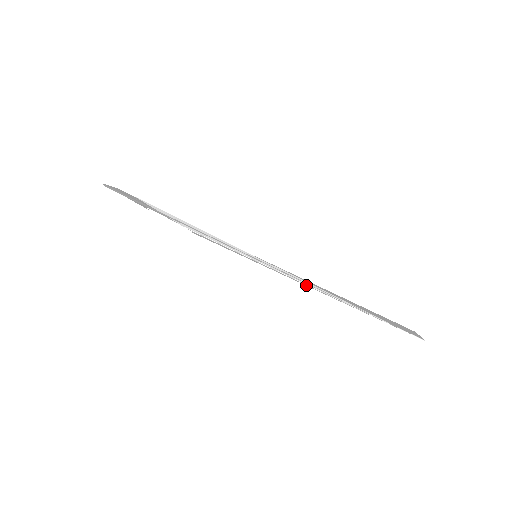
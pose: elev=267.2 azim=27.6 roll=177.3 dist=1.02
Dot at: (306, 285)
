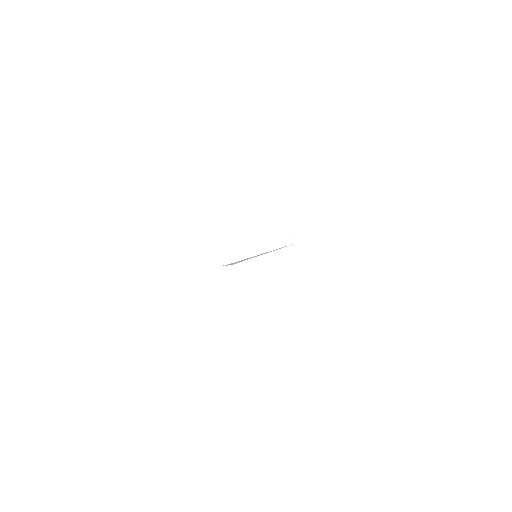
Dot at: occluded
